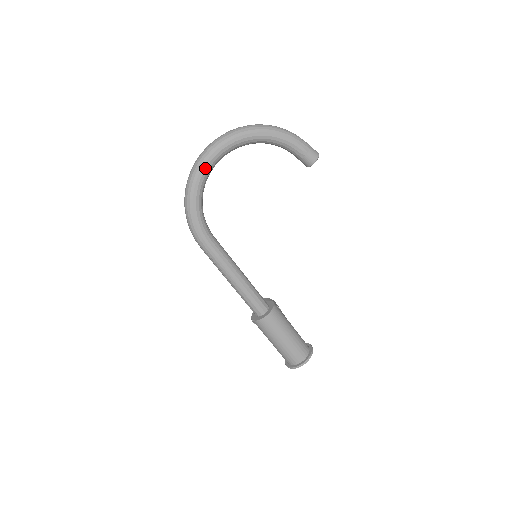
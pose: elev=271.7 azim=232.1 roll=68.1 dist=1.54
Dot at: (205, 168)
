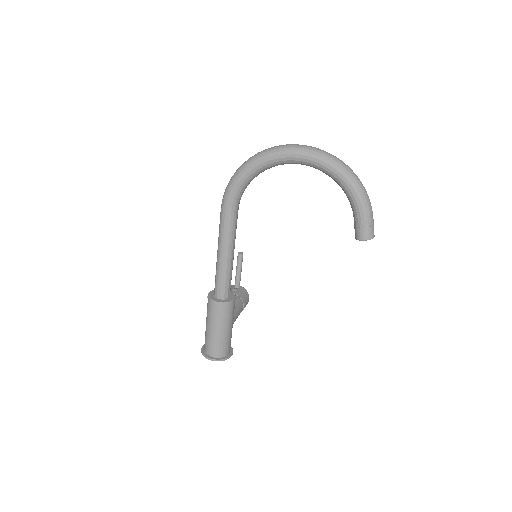
Dot at: (276, 158)
